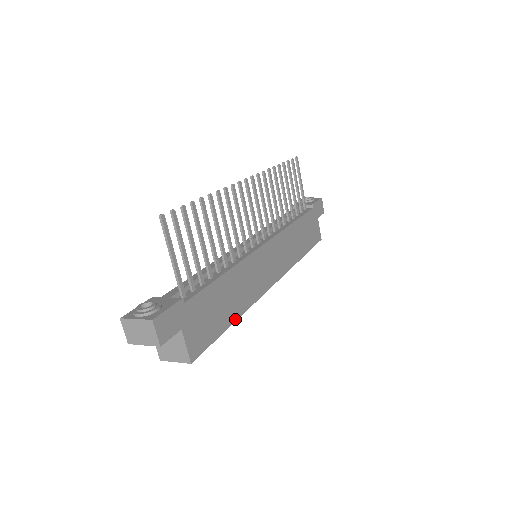
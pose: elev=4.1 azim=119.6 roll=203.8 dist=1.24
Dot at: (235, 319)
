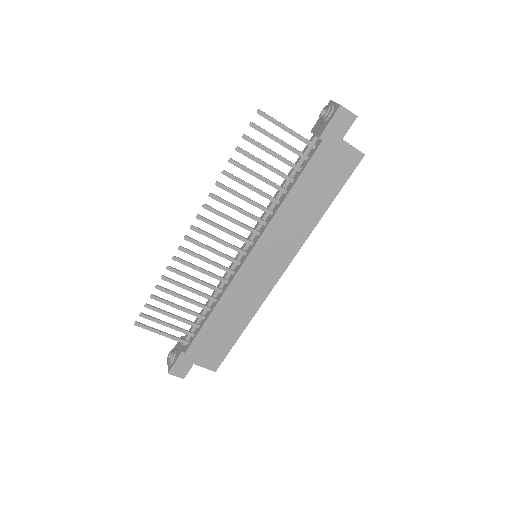
Dot at: (244, 328)
